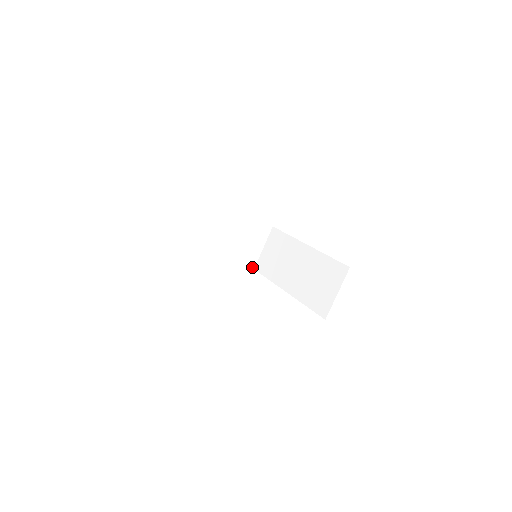
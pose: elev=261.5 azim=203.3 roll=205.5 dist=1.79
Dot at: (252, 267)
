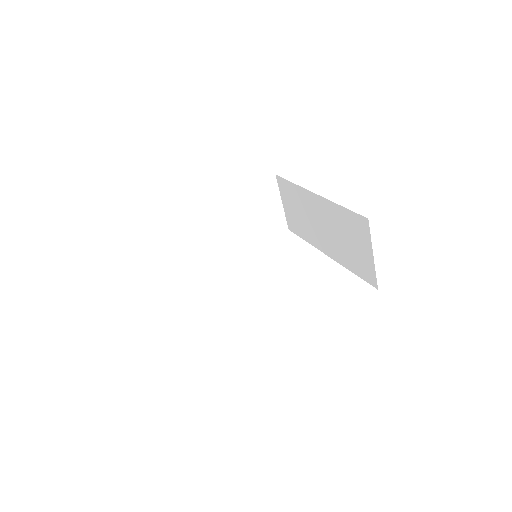
Dot at: (284, 229)
